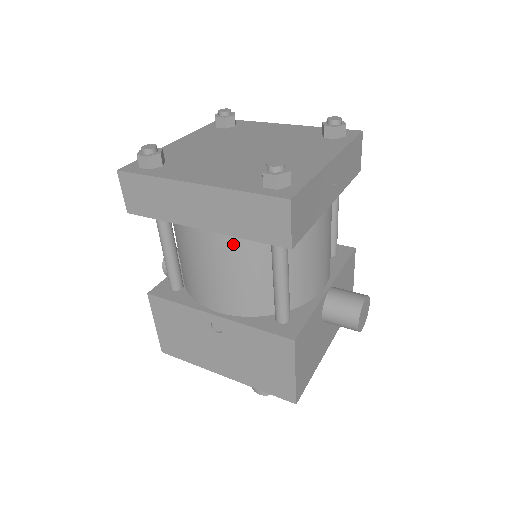
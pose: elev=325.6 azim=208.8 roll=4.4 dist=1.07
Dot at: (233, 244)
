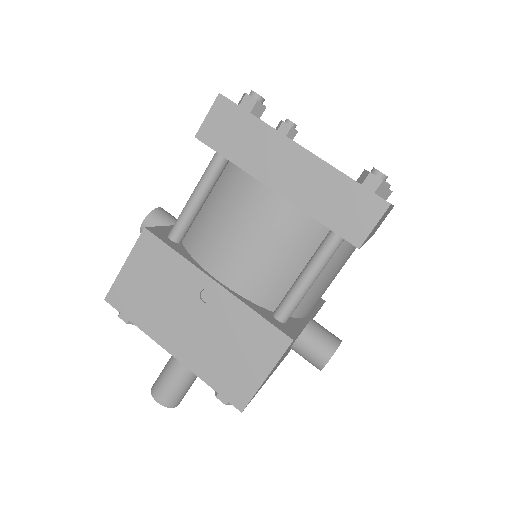
Dot at: (291, 221)
